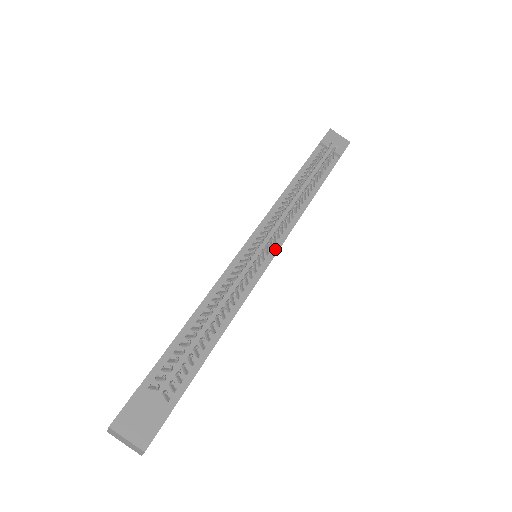
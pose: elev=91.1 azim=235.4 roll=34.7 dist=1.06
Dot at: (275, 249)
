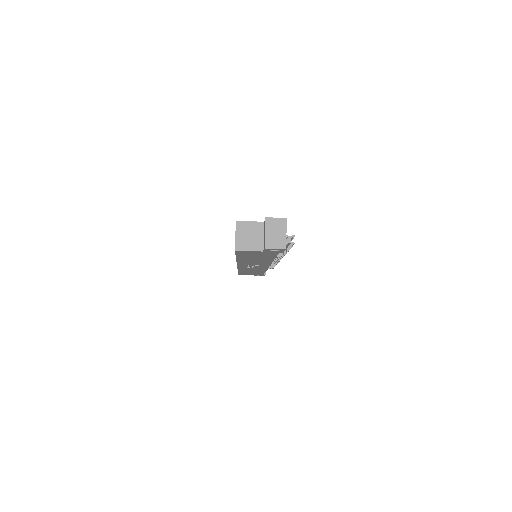
Dot at: occluded
